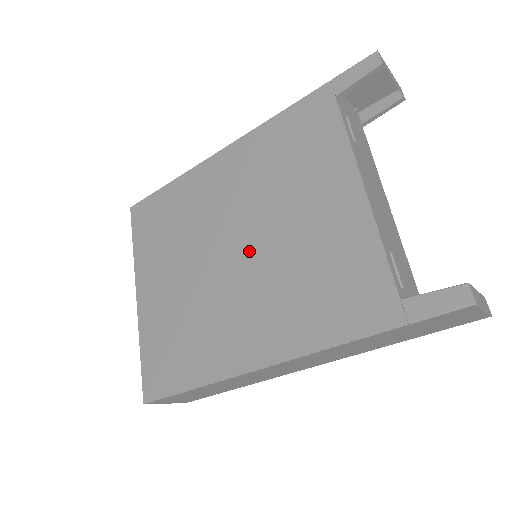
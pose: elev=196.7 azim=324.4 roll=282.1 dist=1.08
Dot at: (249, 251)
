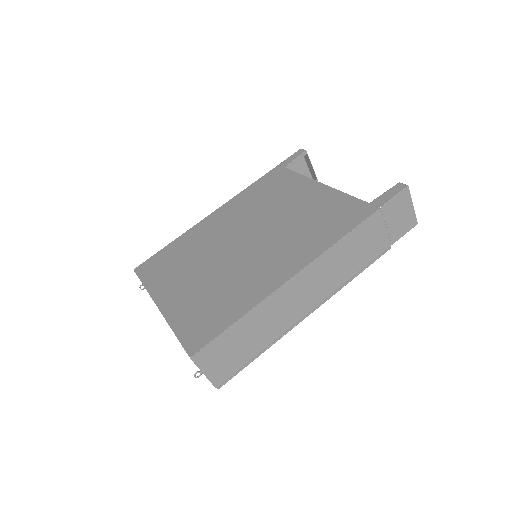
Dot at: (257, 236)
